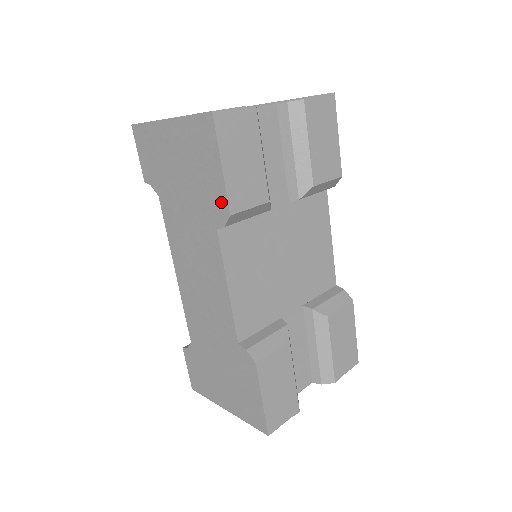
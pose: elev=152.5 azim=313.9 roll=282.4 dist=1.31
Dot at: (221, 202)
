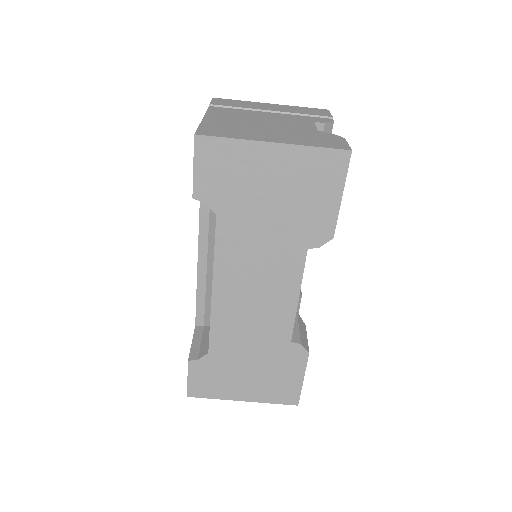
Dot at: (326, 227)
